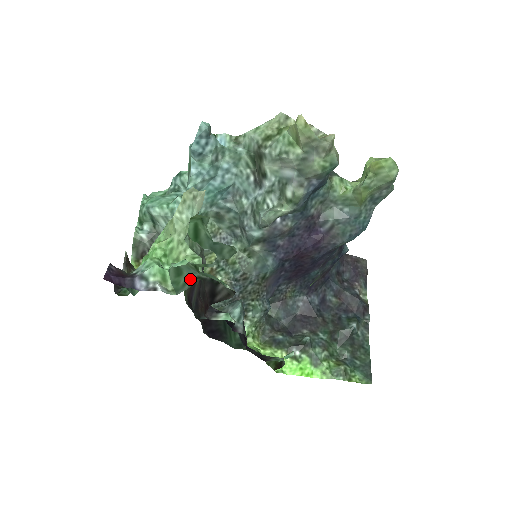
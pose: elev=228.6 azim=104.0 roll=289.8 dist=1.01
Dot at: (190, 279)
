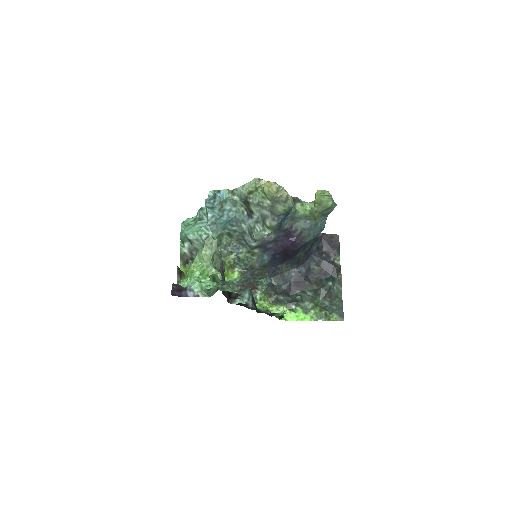
Dot at: (216, 289)
